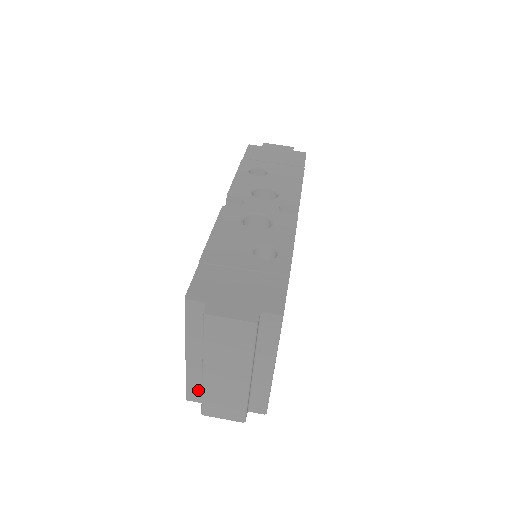
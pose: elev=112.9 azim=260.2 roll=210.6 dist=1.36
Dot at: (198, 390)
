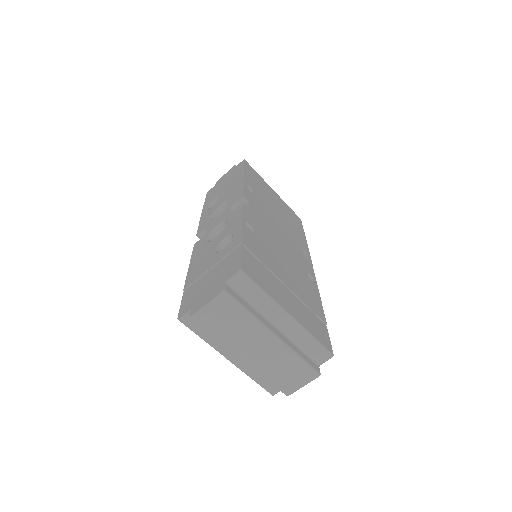
Dot at: occluded
